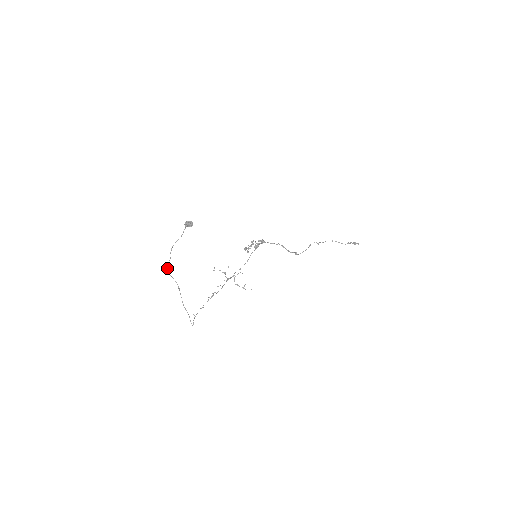
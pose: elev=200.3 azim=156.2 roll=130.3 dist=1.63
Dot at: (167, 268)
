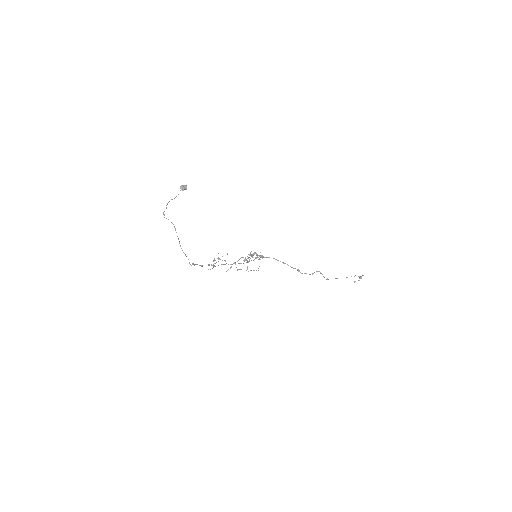
Dot at: (163, 214)
